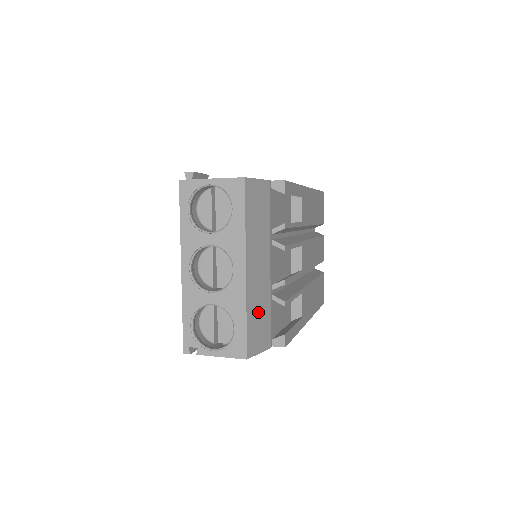
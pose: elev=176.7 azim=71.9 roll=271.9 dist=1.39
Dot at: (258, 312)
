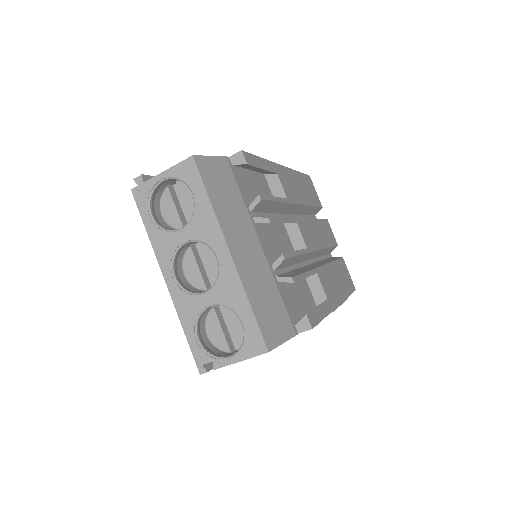
Dot at: (264, 297)
